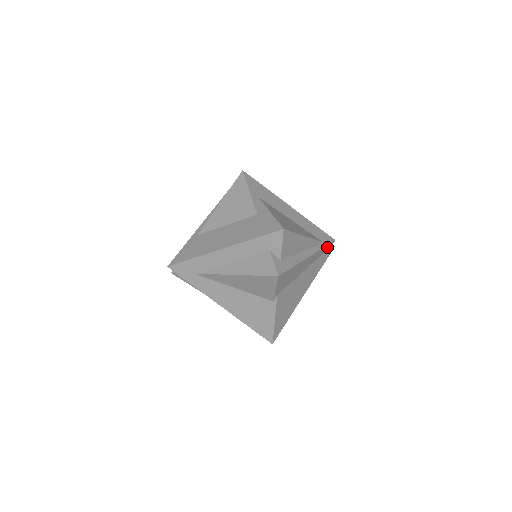
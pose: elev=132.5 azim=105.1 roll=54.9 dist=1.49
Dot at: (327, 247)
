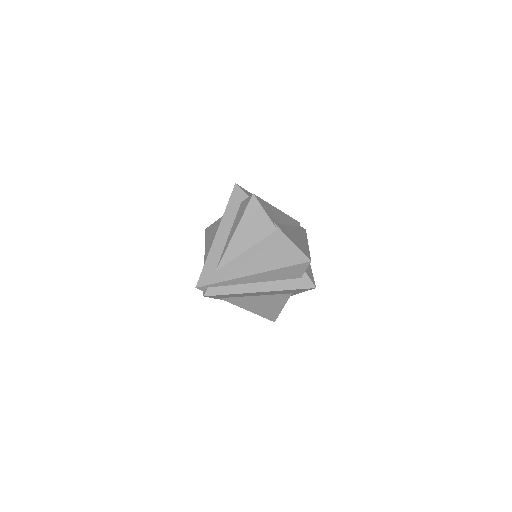
Dot at: (295, 222)
